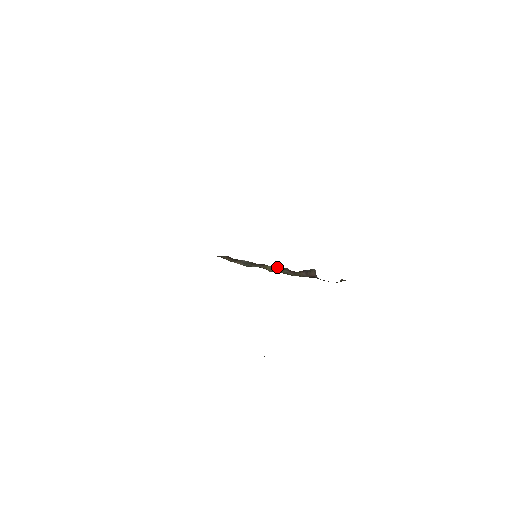
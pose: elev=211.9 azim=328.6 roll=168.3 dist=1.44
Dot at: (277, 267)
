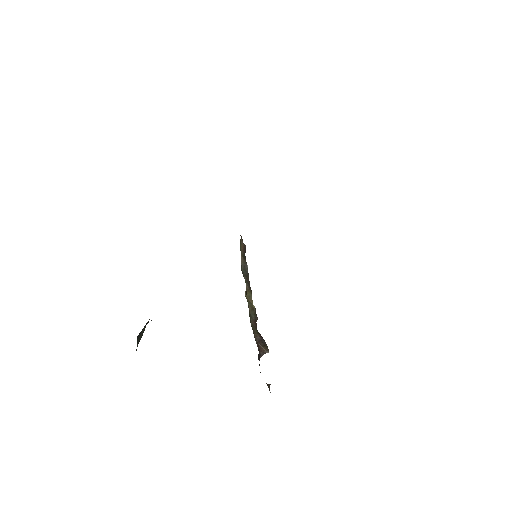
Dot at: occluded
